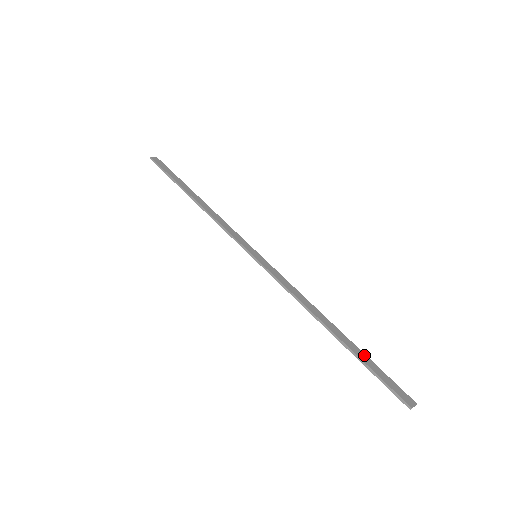
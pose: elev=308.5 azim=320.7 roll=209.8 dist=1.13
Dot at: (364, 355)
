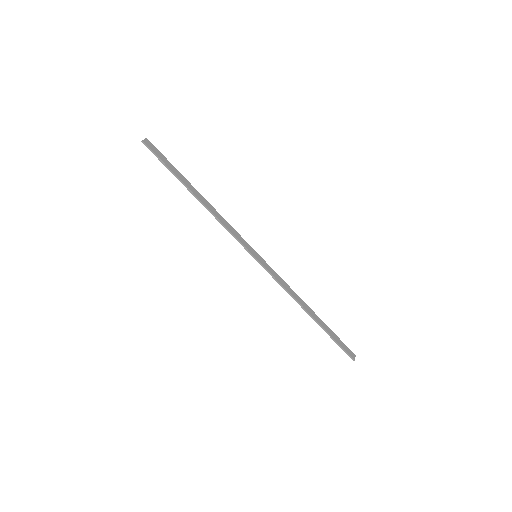
Dot at: (329, 329)
